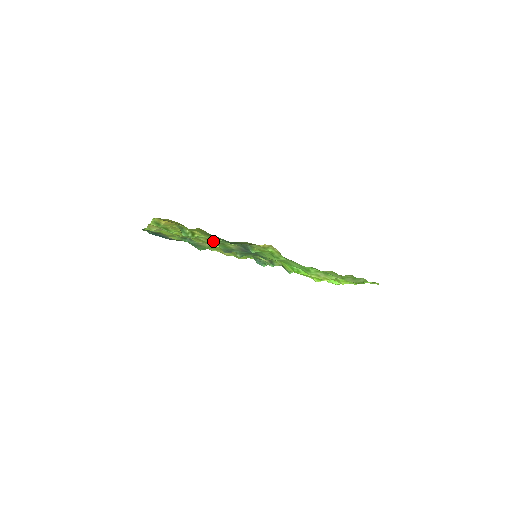
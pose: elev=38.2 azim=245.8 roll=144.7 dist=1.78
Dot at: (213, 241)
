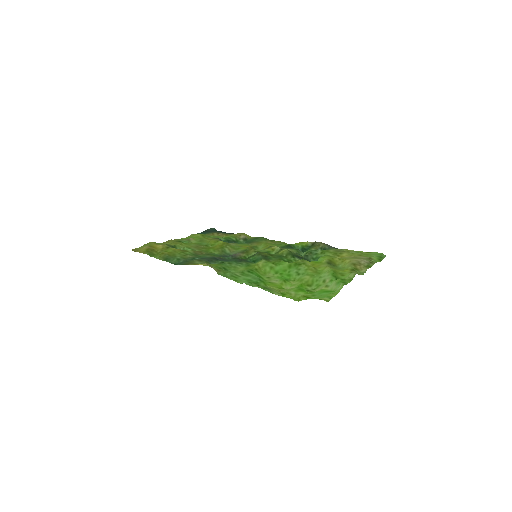
Dot at: (196, 254)
